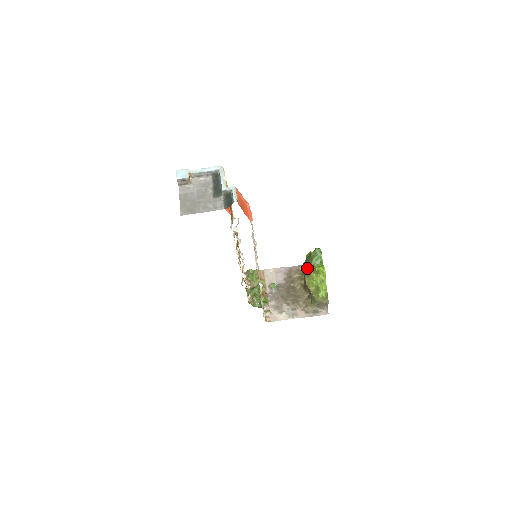
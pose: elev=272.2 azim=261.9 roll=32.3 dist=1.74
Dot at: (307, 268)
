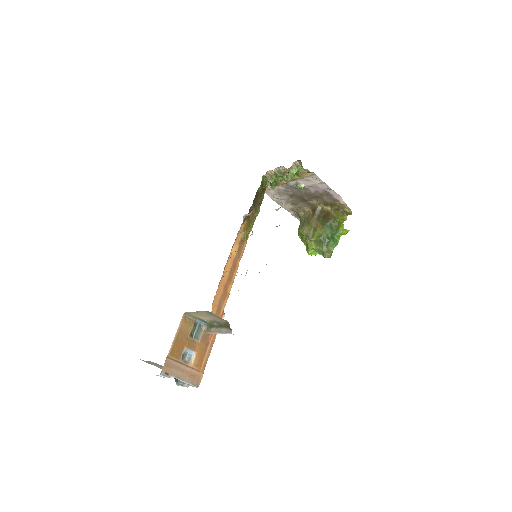
Dot at: (311, 240)
